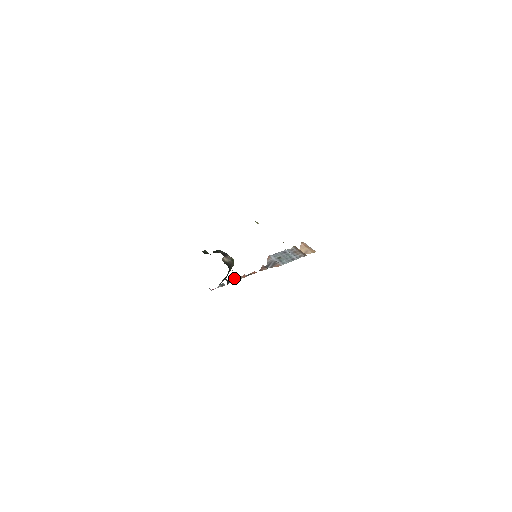
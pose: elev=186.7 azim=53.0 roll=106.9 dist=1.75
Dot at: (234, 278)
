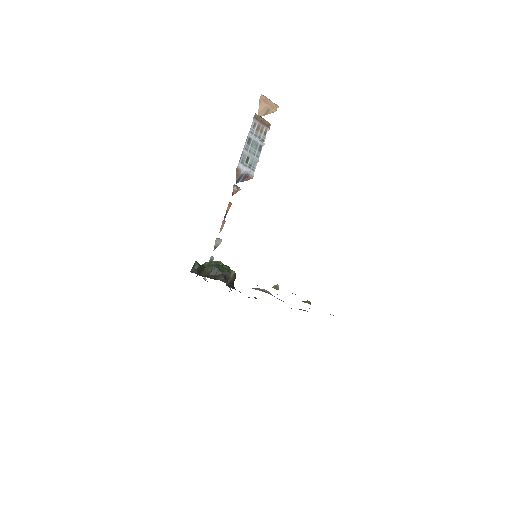
Dot at: (217, 239)
